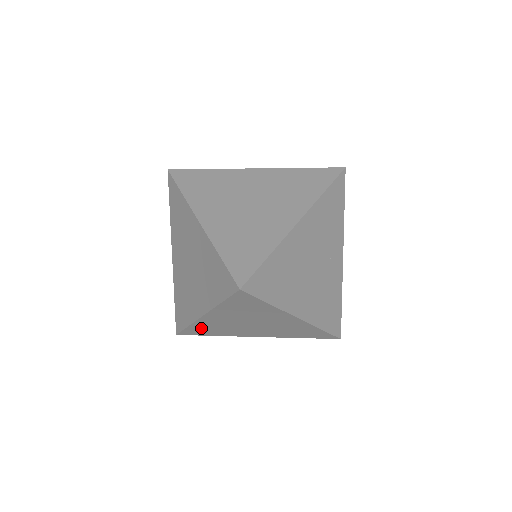
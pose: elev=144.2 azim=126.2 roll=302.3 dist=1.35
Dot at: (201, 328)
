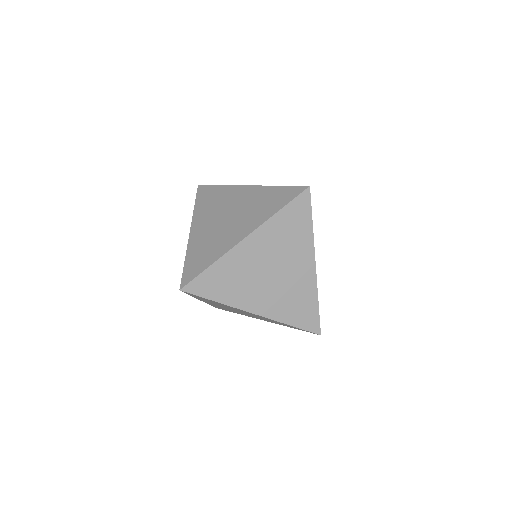
Dot at: (195, 256)
